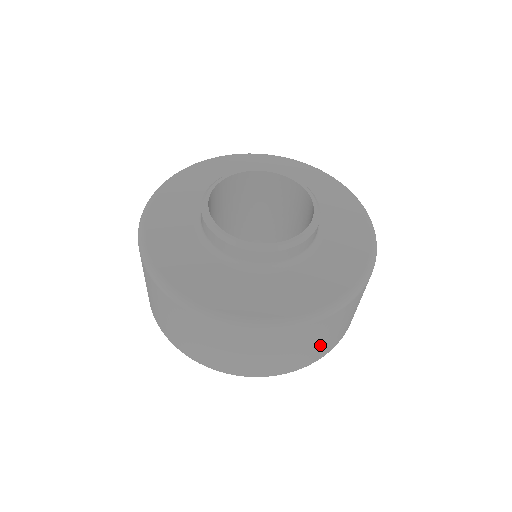
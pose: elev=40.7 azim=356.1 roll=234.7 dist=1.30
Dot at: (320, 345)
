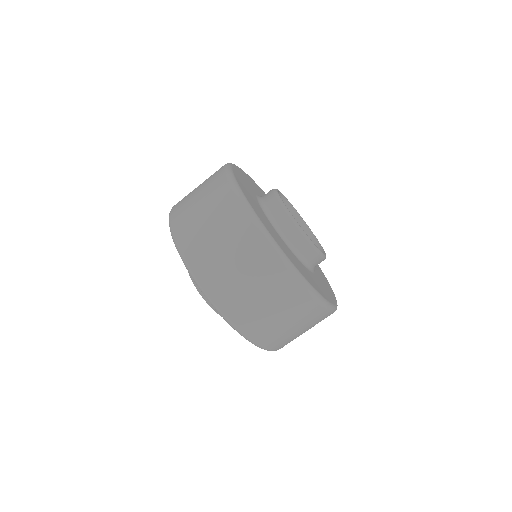
Dot at: (282, 328)
